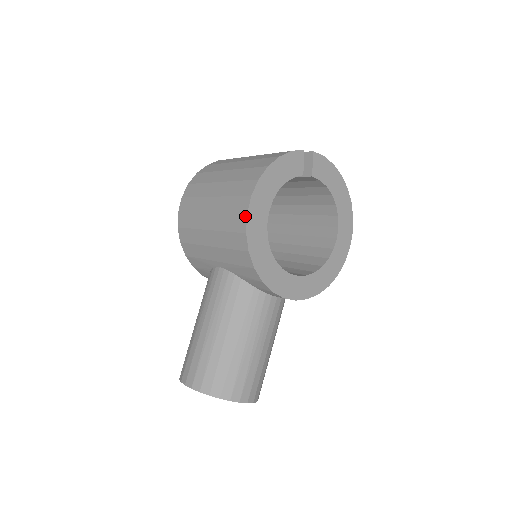
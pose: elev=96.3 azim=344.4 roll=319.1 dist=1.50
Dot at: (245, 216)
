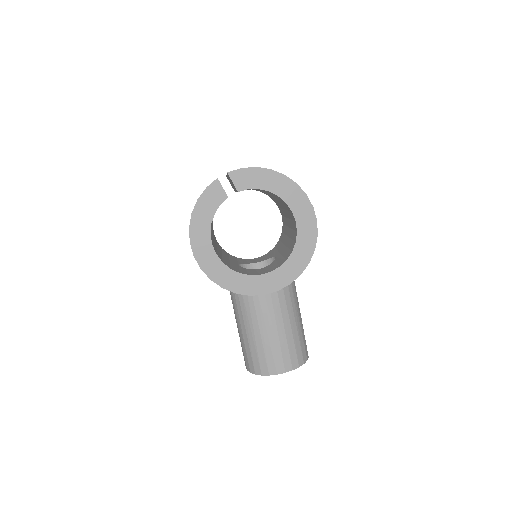
Dot at: occluded
